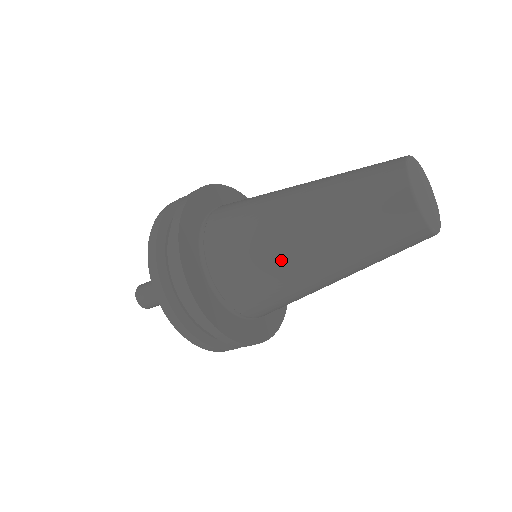
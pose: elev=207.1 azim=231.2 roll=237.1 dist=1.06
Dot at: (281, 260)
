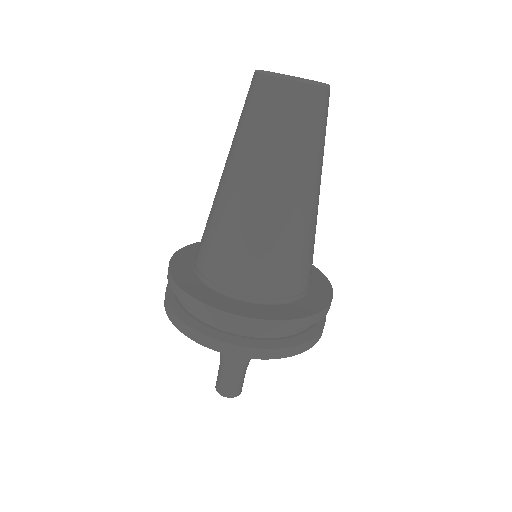
Dot at: (215, 198)
